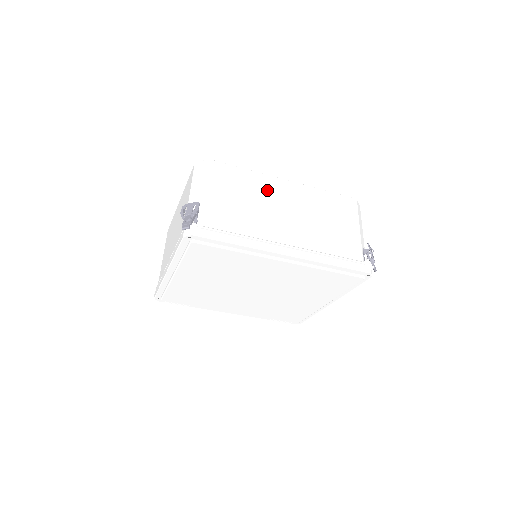
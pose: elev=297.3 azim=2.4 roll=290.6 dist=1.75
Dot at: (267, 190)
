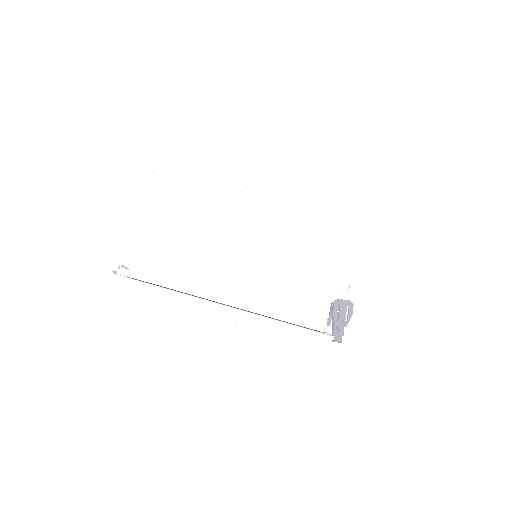
Dot at: occluded
